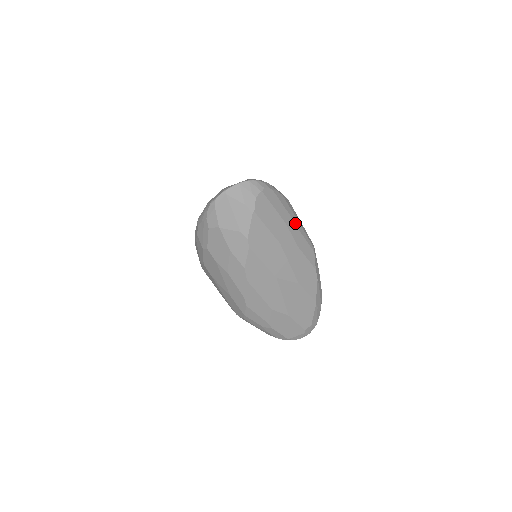
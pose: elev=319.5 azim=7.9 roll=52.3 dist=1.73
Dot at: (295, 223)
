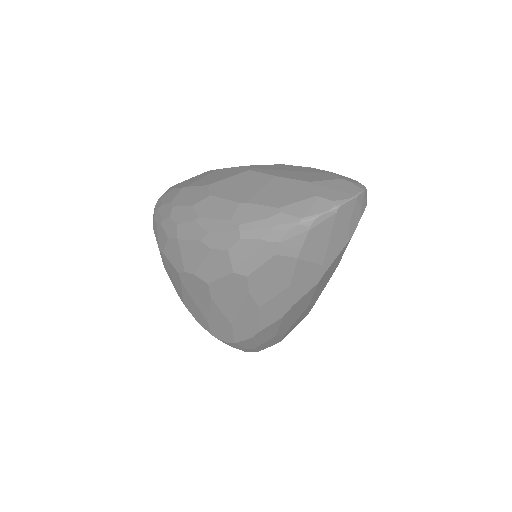
Dot at: occluded
